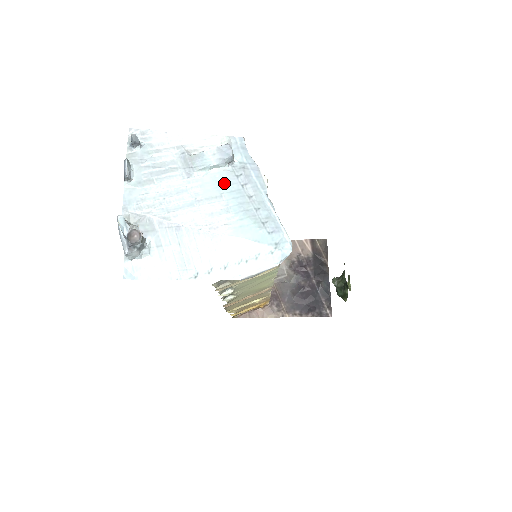
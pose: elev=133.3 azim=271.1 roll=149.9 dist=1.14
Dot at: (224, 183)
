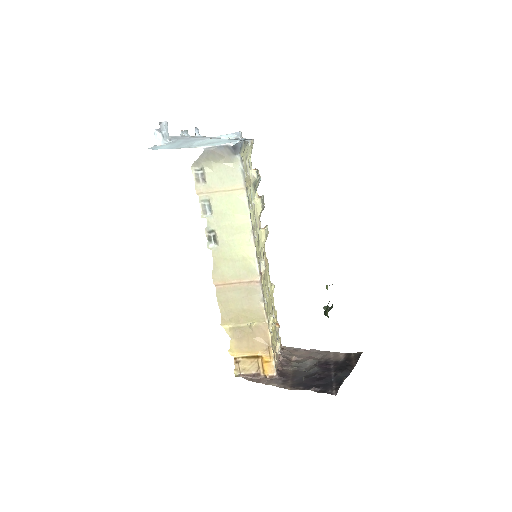
Dot at: occluded
